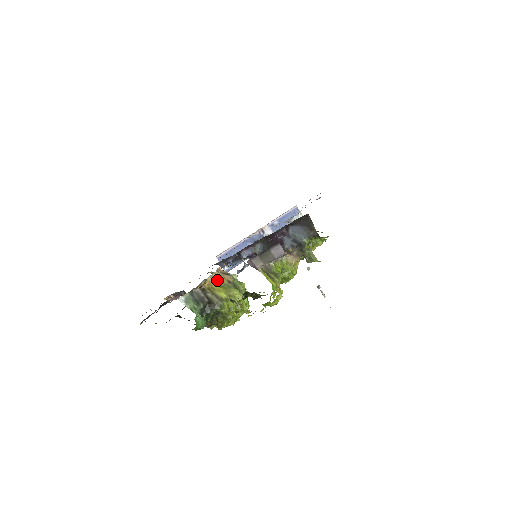
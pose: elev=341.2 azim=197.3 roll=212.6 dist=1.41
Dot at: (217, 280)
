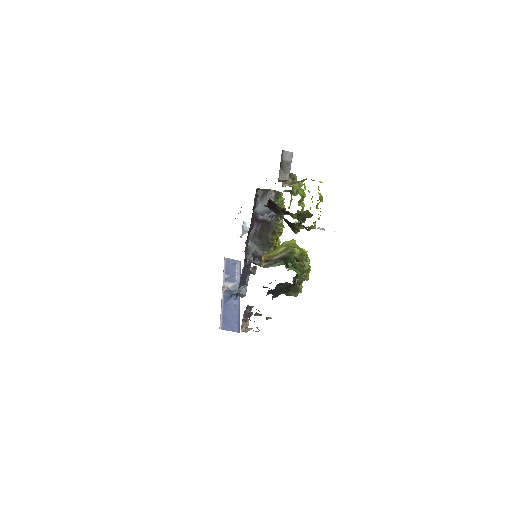
Dot at: (264, 254)
